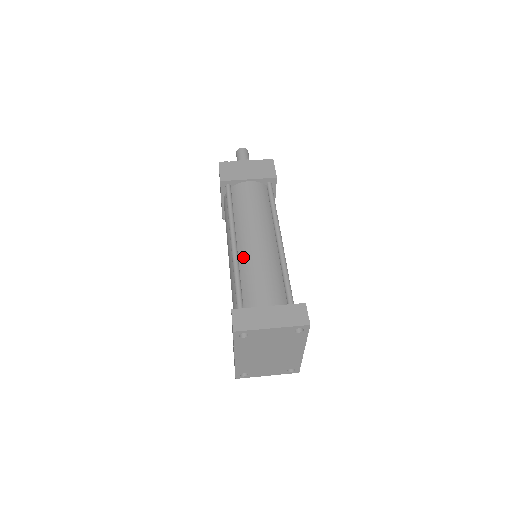
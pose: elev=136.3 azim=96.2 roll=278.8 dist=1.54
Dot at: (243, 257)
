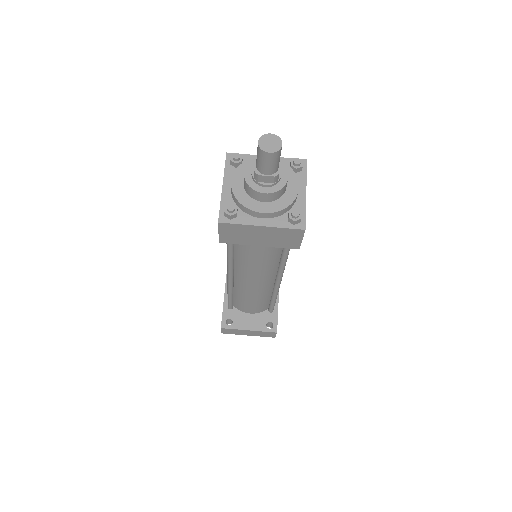
Dot at: (238, 286)
